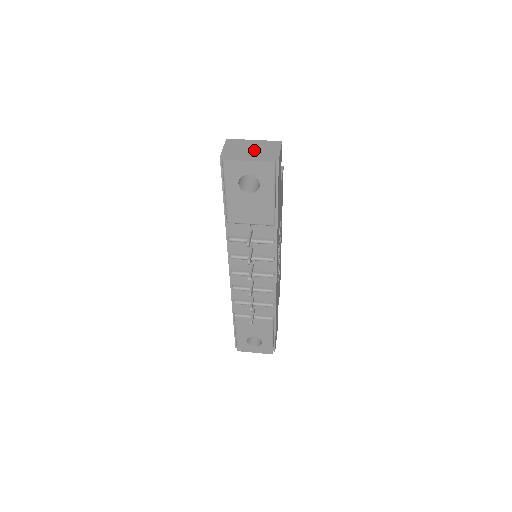
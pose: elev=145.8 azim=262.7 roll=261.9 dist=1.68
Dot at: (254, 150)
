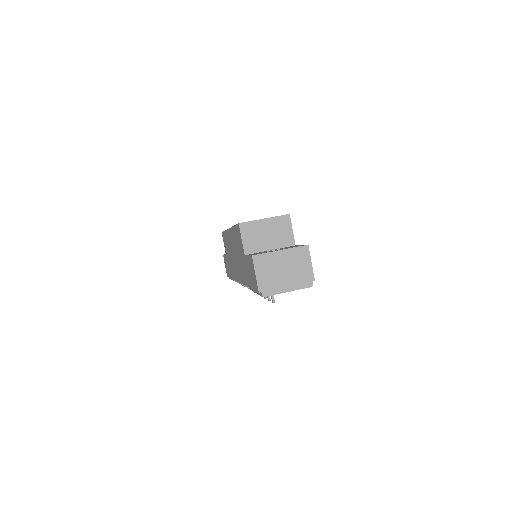
Dot at: (287, 271)
